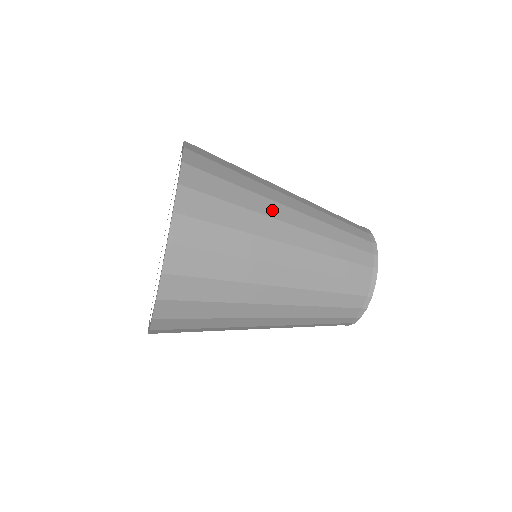
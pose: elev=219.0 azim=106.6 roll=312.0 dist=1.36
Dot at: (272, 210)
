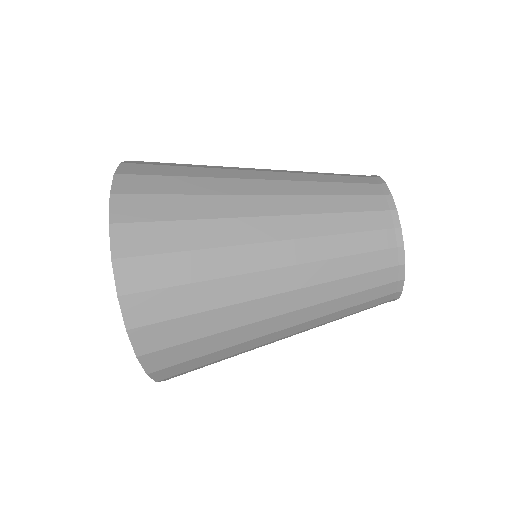
Dot at: (232, 168)
